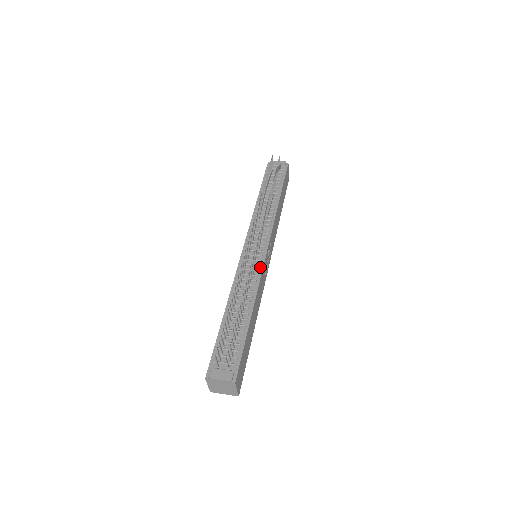
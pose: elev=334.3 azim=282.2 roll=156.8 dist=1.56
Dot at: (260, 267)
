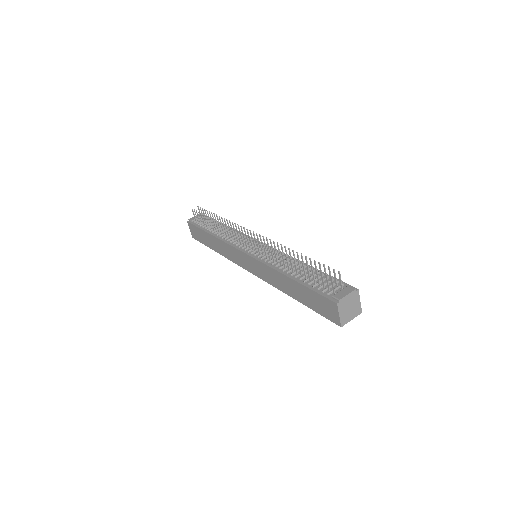
Dot at: occluded
